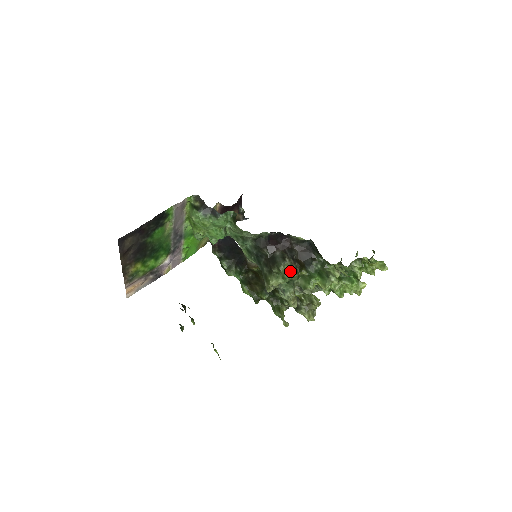
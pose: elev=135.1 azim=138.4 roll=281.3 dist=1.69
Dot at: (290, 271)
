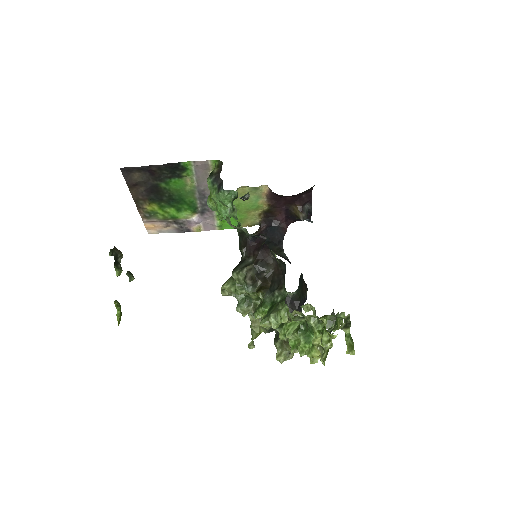
Dot at: (244, 284)
